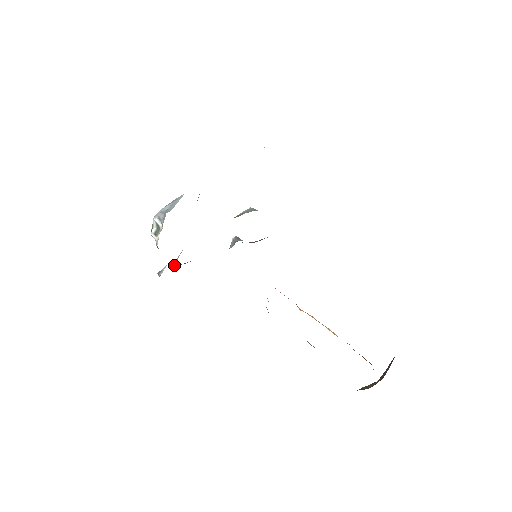
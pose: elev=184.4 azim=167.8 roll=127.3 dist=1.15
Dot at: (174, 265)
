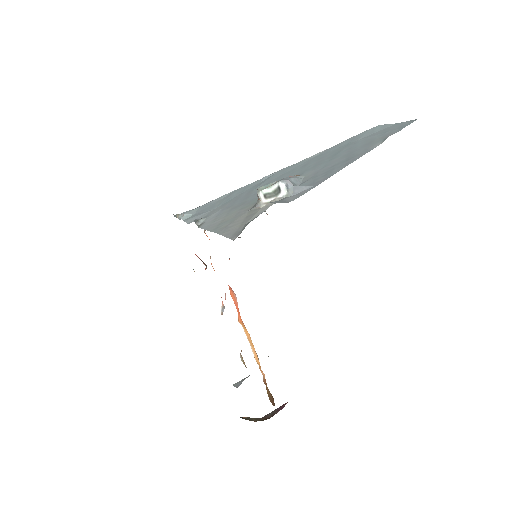
Dot at: (177, 214)
